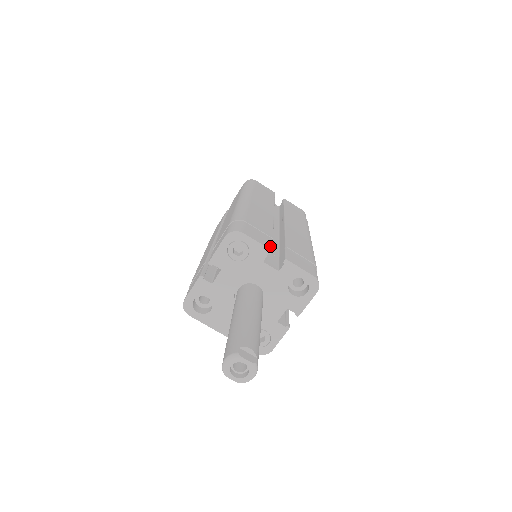
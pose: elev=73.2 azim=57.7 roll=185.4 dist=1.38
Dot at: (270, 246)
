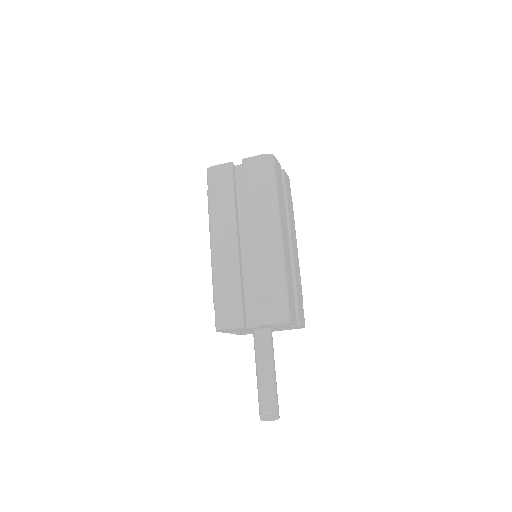
Dot at: (241, 321)
